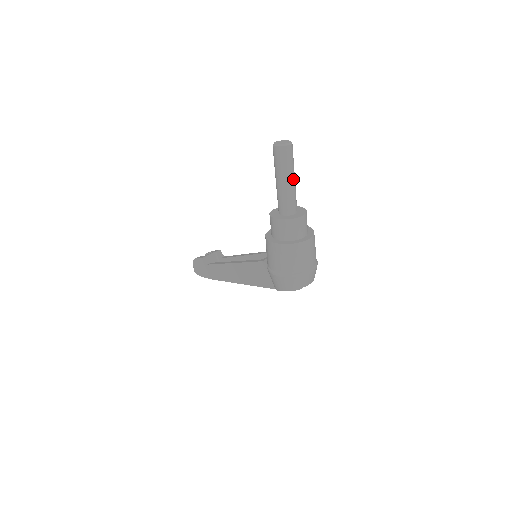
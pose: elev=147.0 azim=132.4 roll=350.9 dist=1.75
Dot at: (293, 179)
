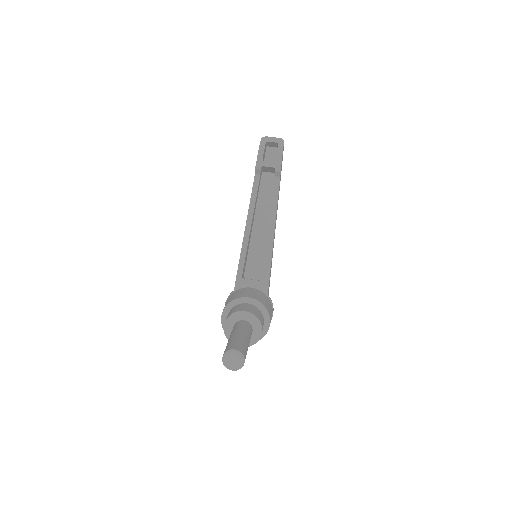
Dot at: occluded
